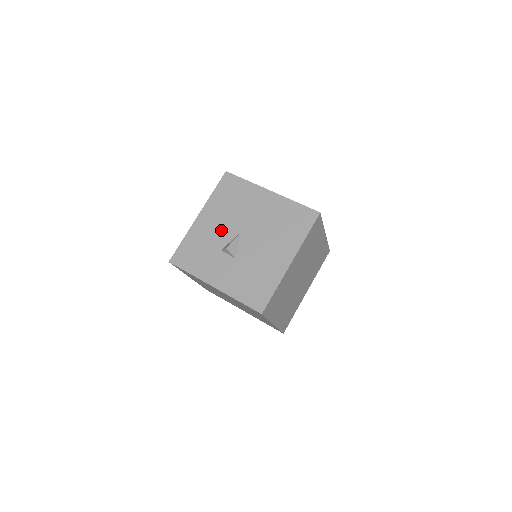
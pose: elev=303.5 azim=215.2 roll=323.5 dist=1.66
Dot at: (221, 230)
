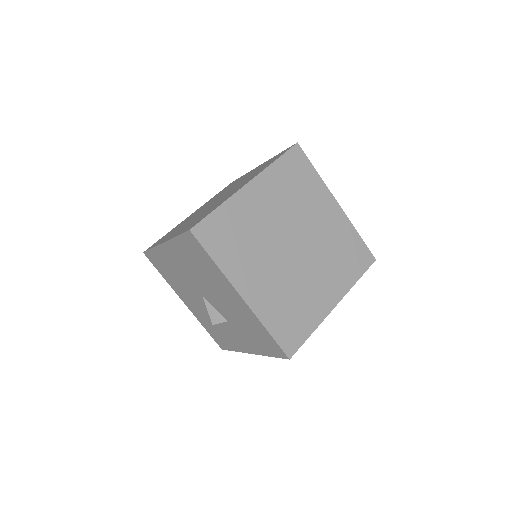
Dot at: (199, 304)
